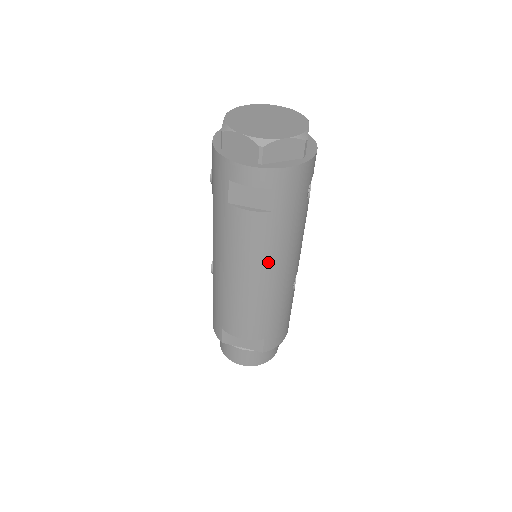
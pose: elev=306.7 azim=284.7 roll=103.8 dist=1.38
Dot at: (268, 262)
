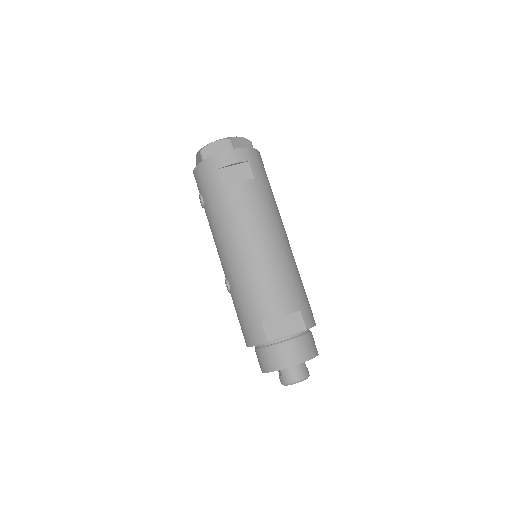
Dot at: (268, 222)
